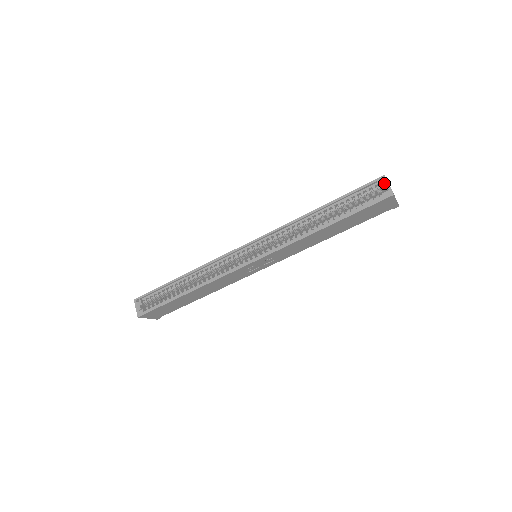
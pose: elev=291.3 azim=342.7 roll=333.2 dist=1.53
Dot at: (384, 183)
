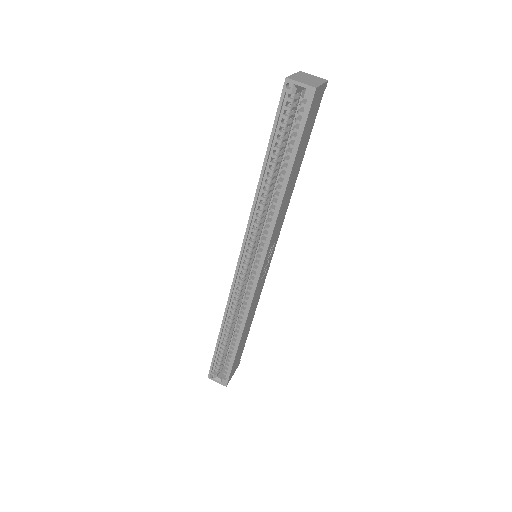
Dot at: (294, 86)
